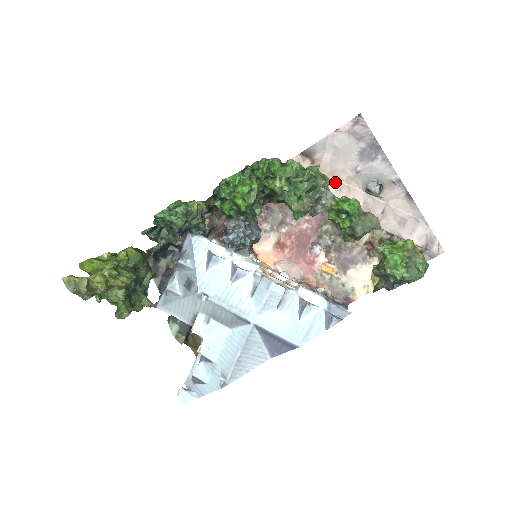
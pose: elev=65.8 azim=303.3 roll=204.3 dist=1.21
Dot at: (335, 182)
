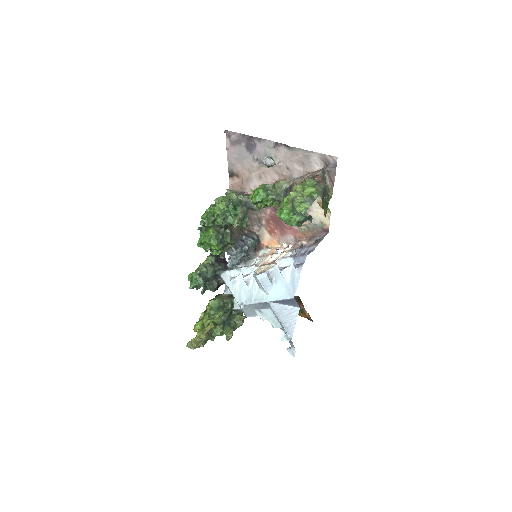
Dot at: (255, 176)
